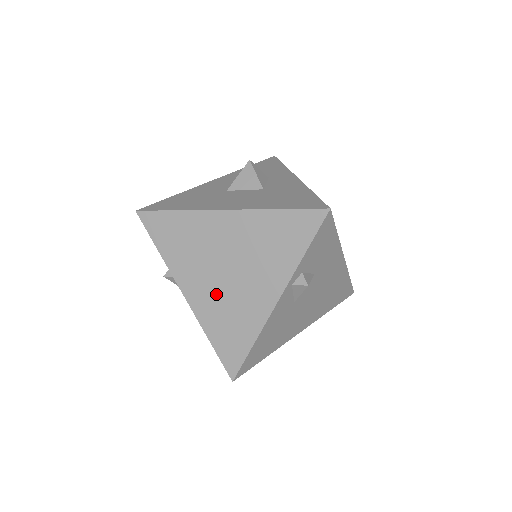
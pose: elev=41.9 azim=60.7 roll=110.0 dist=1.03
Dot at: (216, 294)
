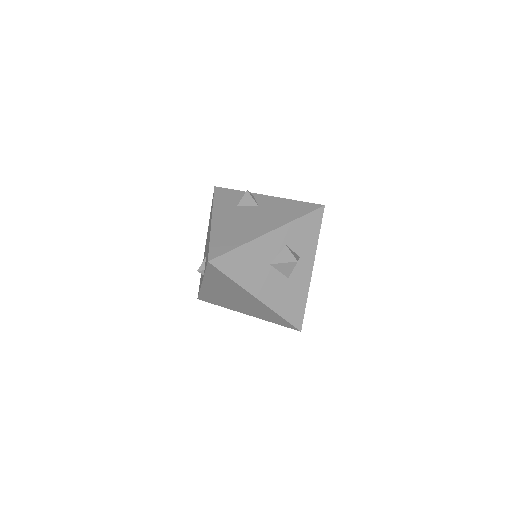
Dot at: (220, 295)
